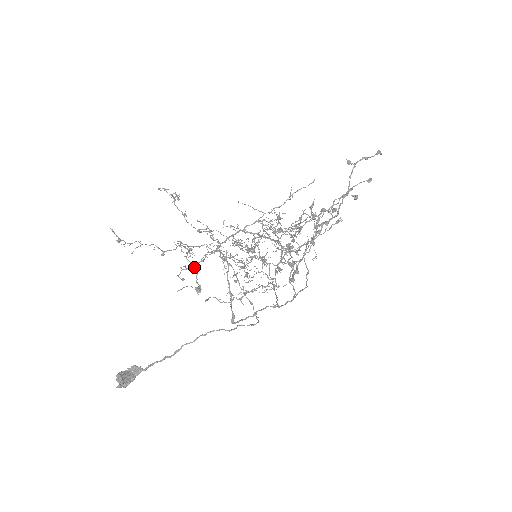
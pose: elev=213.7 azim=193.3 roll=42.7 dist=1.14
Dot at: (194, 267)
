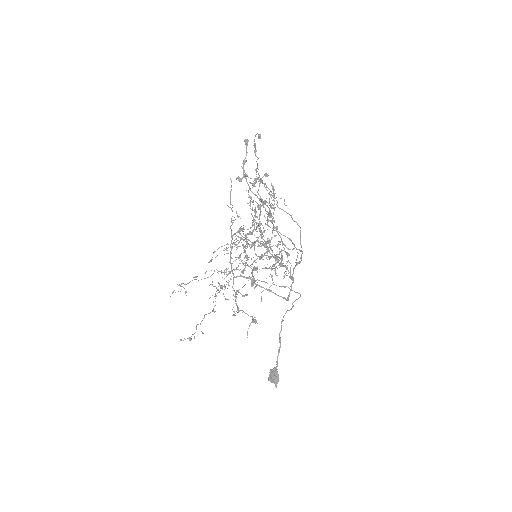
Dot at: (237, 308)
